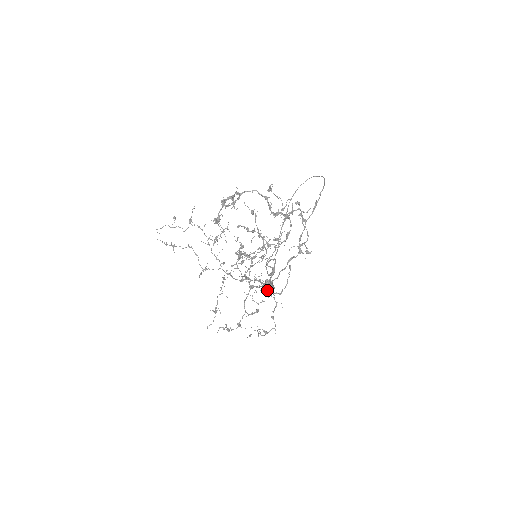
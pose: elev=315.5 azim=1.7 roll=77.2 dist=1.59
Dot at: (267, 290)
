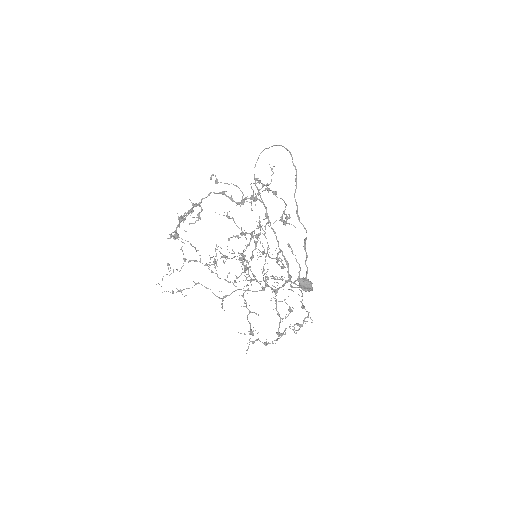
Dot at: (307, 290)
